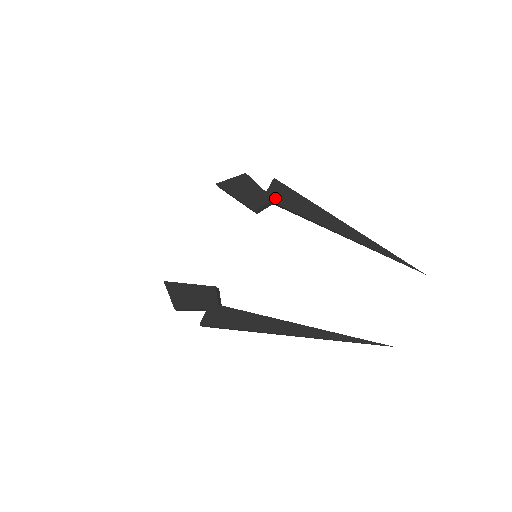
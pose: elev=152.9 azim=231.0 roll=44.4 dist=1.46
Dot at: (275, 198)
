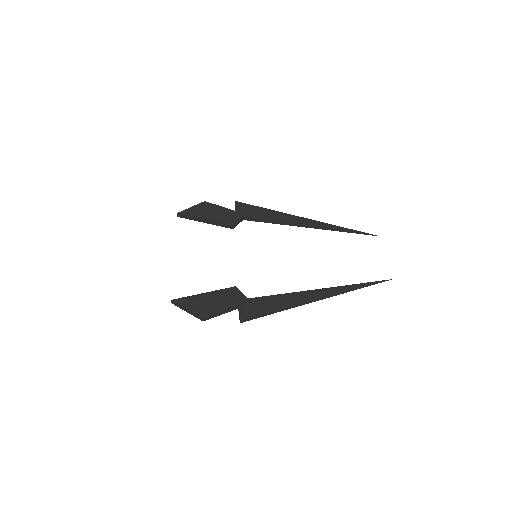
Dot at: (246, 214)
